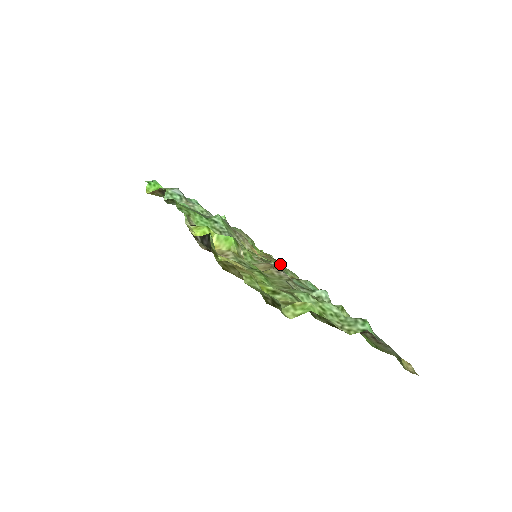
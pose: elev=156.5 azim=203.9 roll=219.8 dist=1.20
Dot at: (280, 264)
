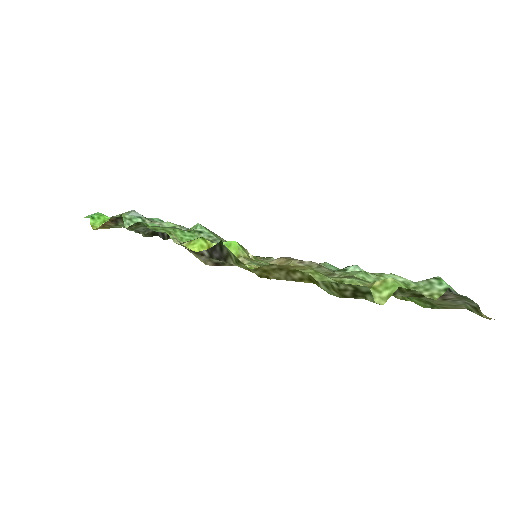
Dot at: occluded
